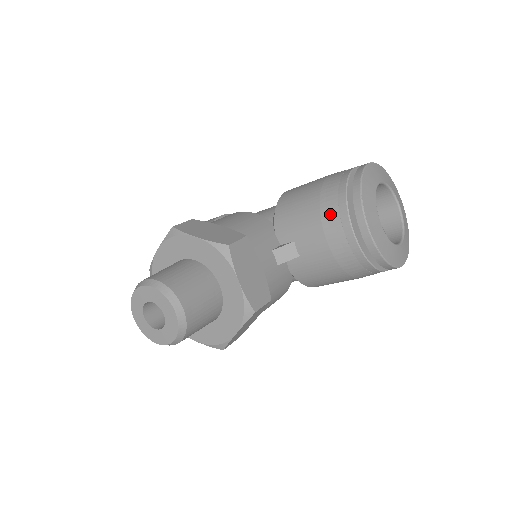
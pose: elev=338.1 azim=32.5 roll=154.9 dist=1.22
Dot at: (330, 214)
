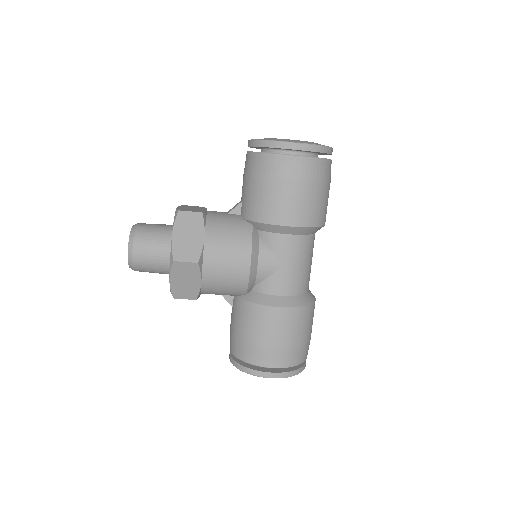
Dot at: occluded
